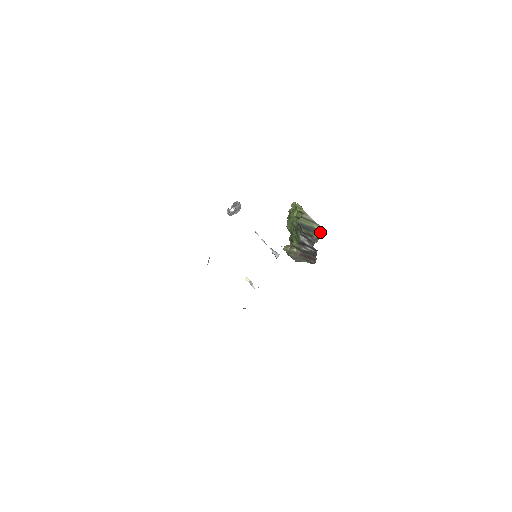
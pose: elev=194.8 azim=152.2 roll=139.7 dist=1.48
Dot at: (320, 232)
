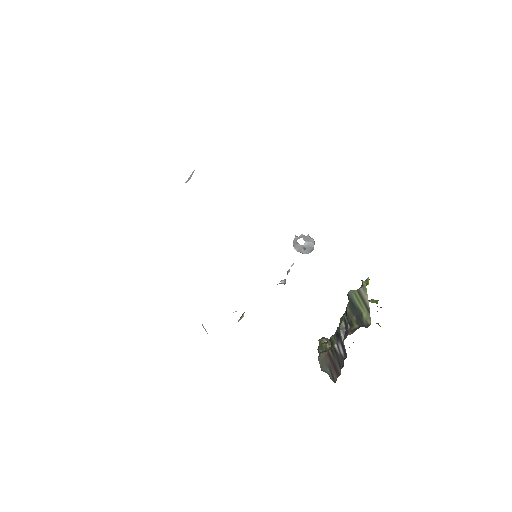
Dot at: (364, 324)
